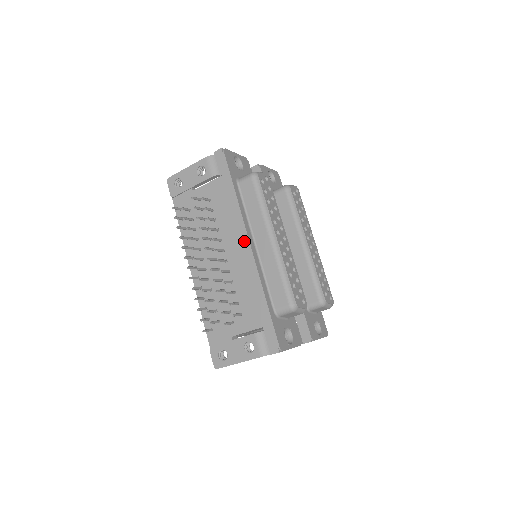
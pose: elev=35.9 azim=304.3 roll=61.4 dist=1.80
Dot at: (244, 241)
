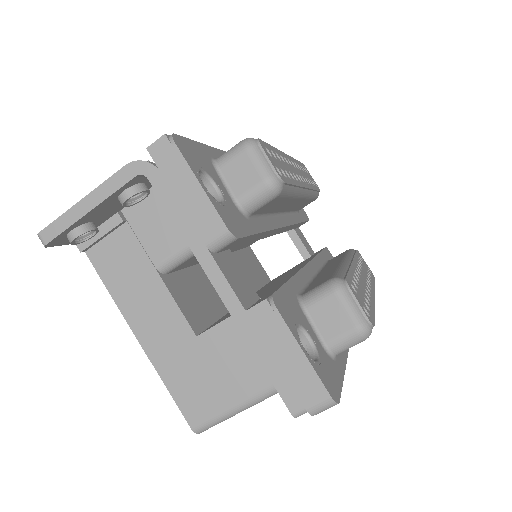
Dot at: occluded
